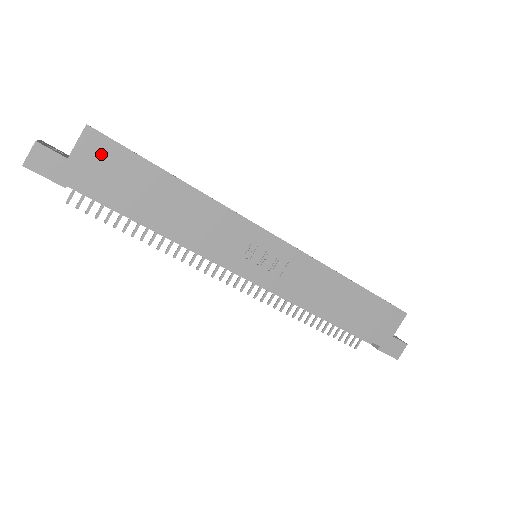
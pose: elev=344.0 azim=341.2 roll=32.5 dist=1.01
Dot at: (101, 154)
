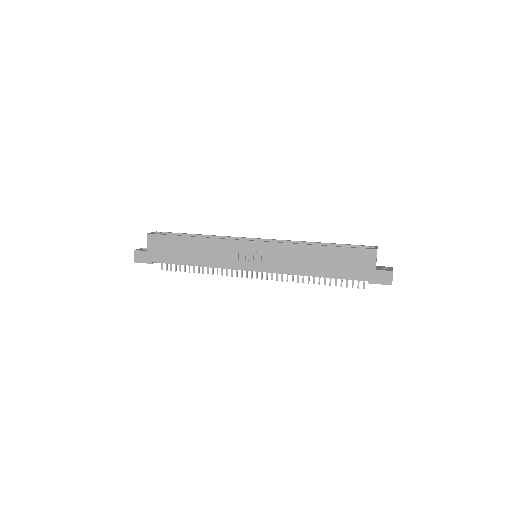
Dot at: (157, 243)
